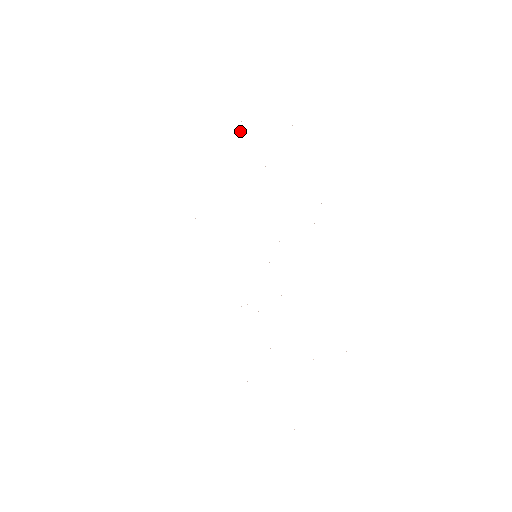
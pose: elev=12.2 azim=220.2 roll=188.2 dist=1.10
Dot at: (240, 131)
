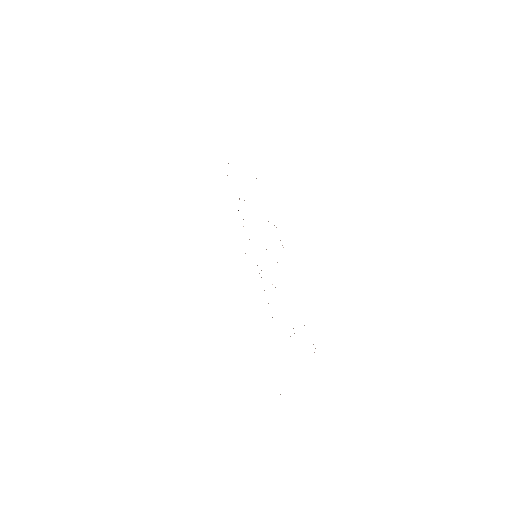
Dot at: occluded
